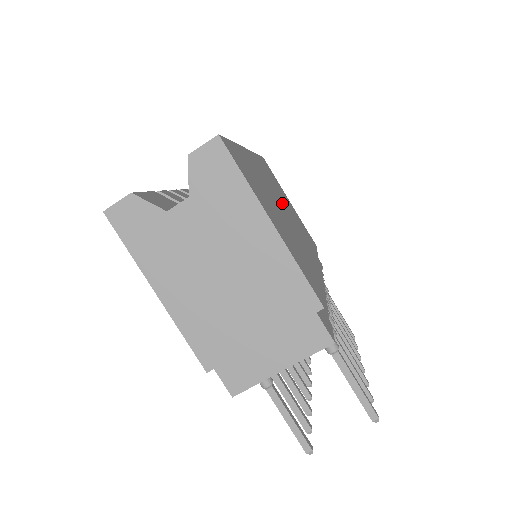
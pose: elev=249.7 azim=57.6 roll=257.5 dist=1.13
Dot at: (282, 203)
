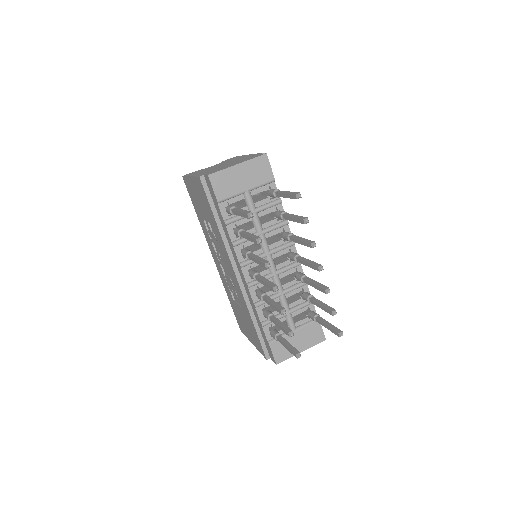
Dot at: occluded
